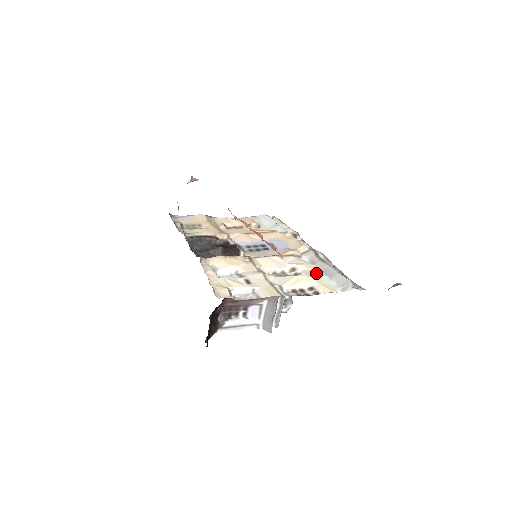
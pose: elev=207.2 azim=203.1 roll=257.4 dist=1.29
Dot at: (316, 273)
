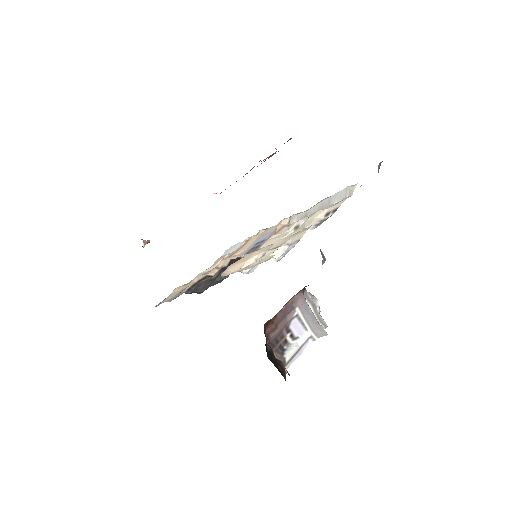
Dot at: occluded
